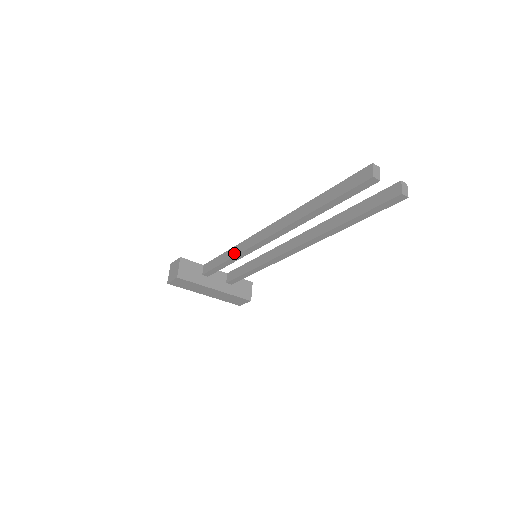
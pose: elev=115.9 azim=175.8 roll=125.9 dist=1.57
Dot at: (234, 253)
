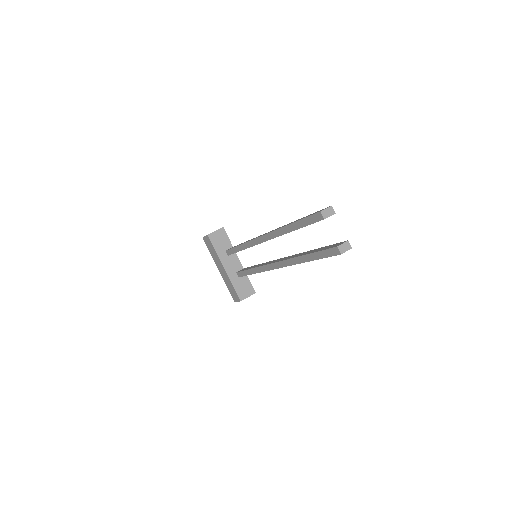
Dot at: occluded
